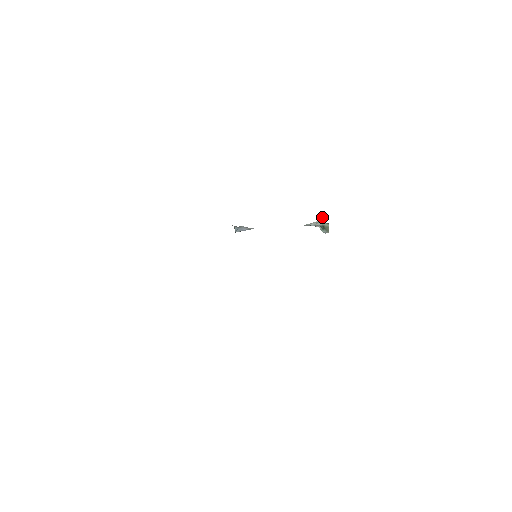
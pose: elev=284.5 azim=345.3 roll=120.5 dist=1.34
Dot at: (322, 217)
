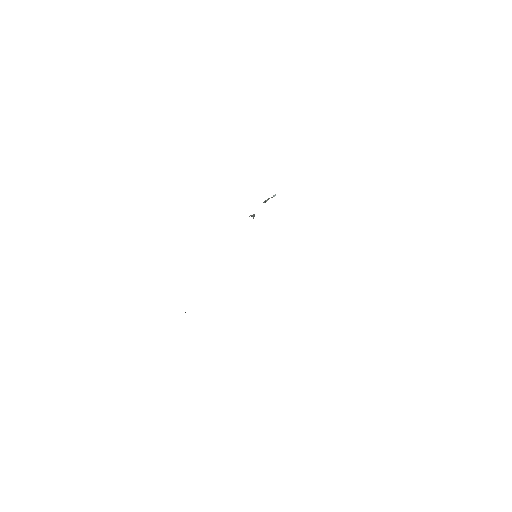
Dot at: (273, 196)
